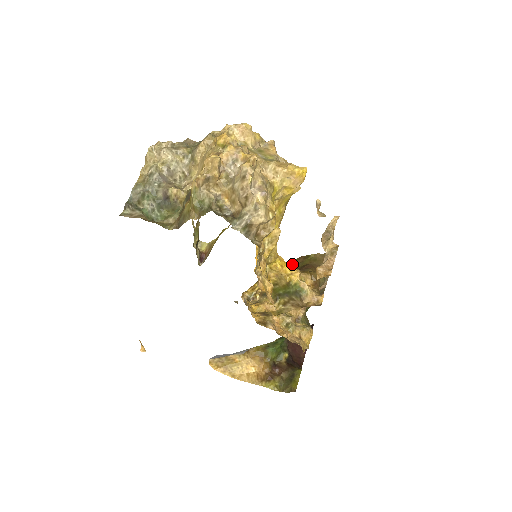
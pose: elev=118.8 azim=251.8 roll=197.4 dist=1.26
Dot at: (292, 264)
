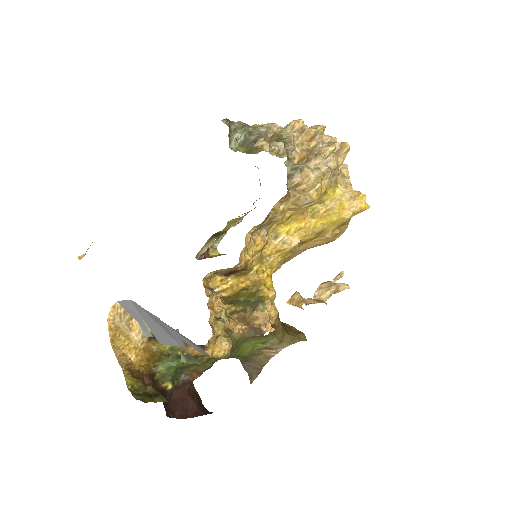
Dot at: occluded
